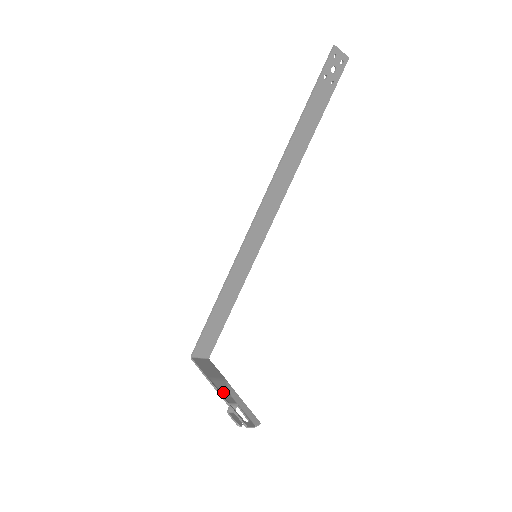
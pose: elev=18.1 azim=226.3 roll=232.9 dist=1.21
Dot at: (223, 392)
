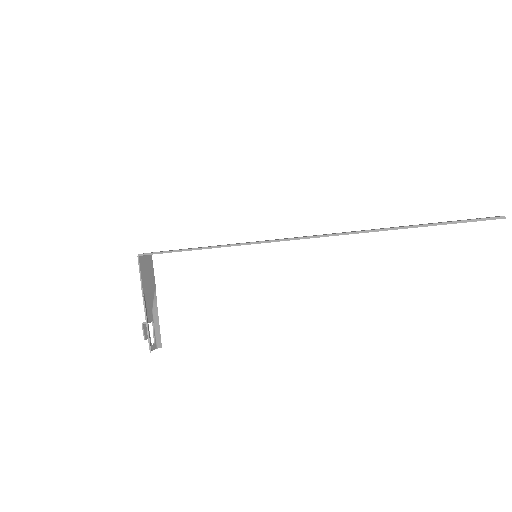
Dot at: (148, 307)
